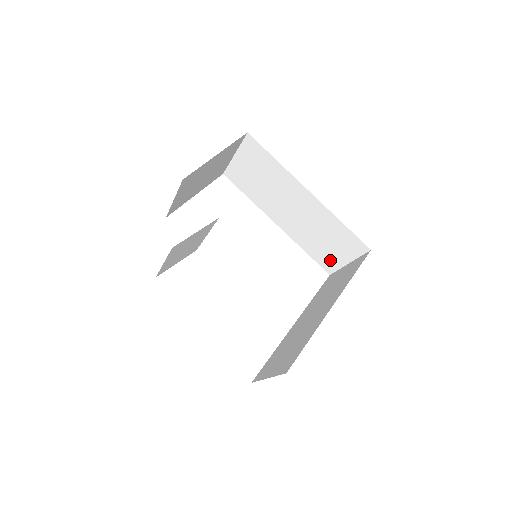
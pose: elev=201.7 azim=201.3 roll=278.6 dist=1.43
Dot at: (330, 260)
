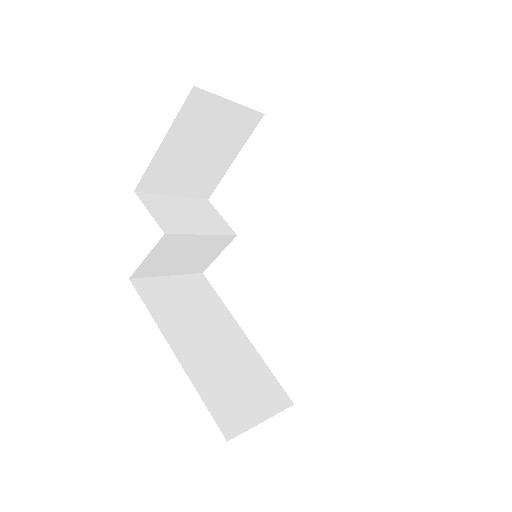
Dot at: occluded
